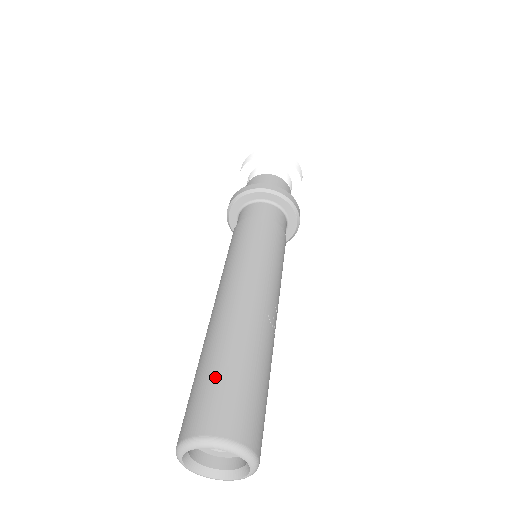
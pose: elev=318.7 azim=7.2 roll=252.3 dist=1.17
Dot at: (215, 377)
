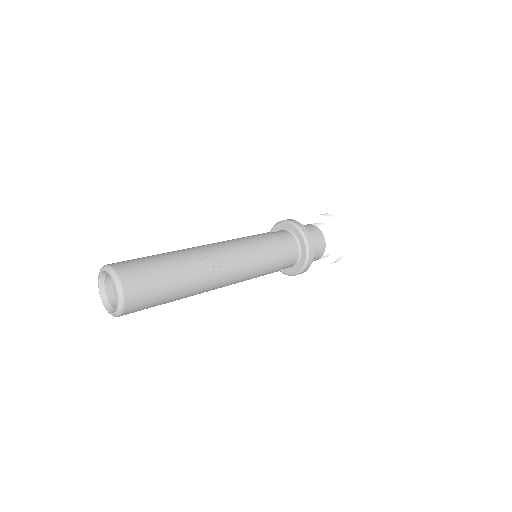
Dot at: occluded
